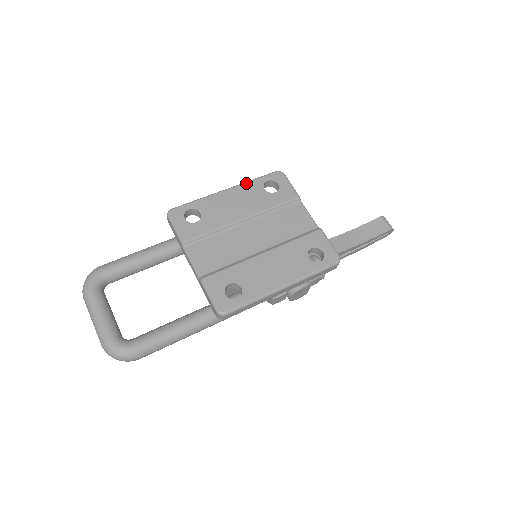
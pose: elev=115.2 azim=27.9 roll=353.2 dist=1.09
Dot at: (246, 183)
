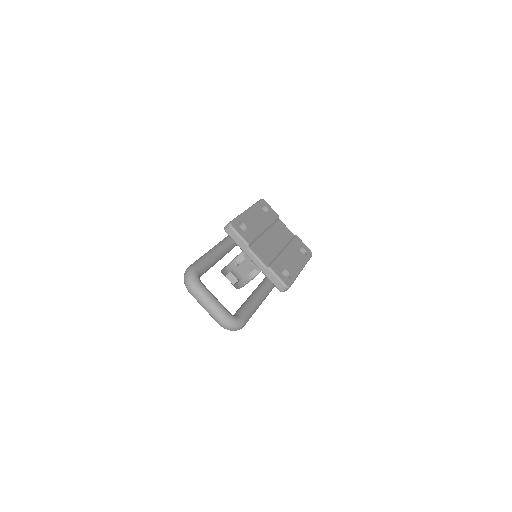
Dot at: (254, 206)
